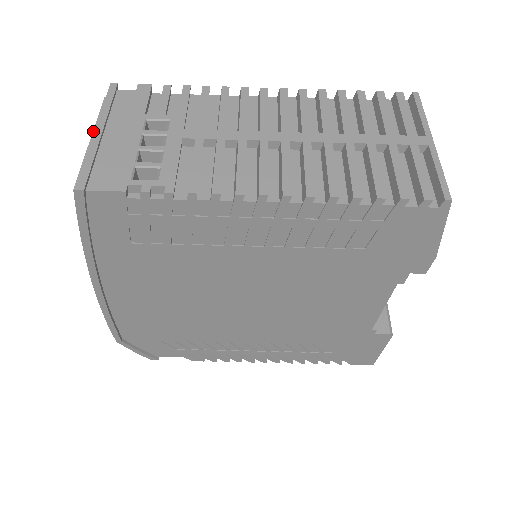
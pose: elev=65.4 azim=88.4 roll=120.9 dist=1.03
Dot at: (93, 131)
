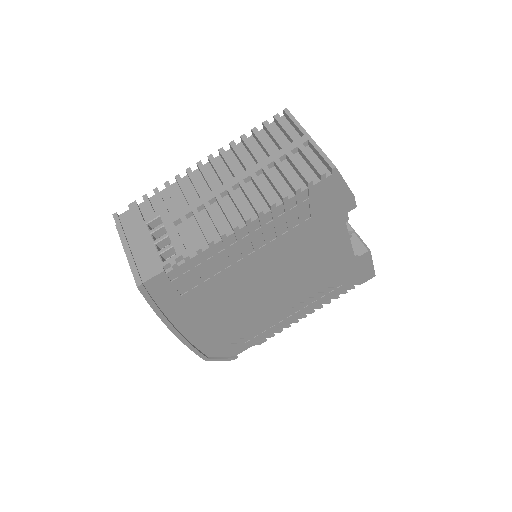
Dot at: (124, 249)
